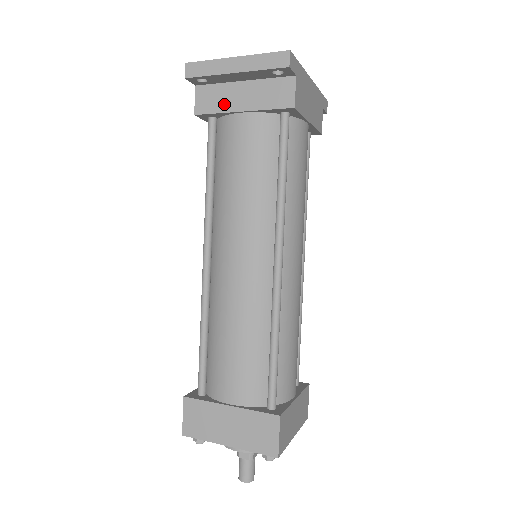
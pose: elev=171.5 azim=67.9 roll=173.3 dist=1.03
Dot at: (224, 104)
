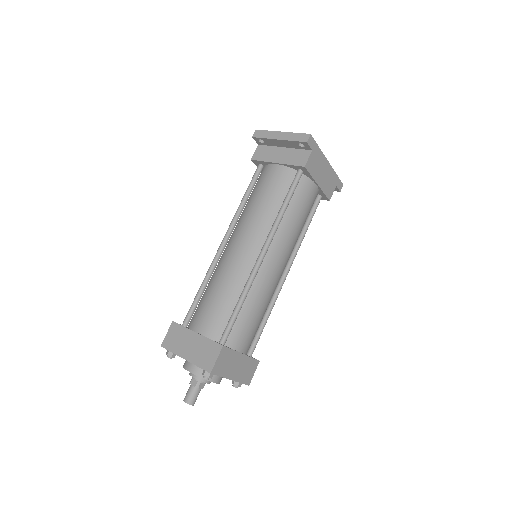
Dot at: (269, 157)
